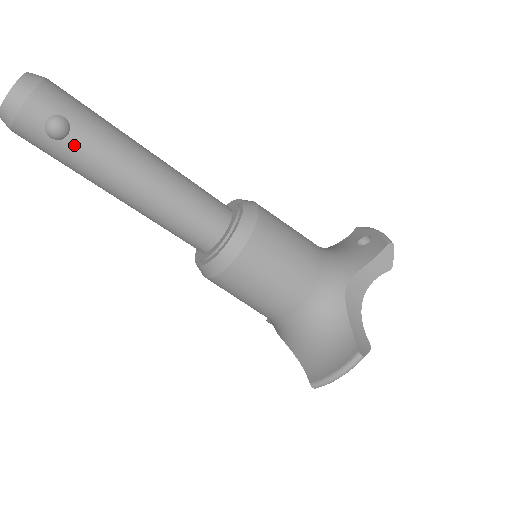
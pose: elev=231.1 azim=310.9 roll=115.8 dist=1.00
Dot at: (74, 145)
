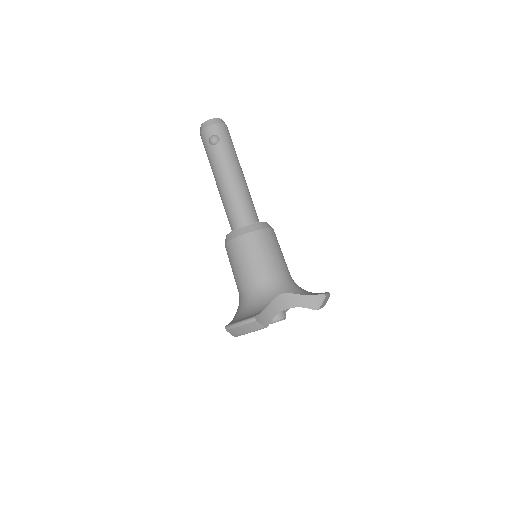
Dot at: (215, 150)
